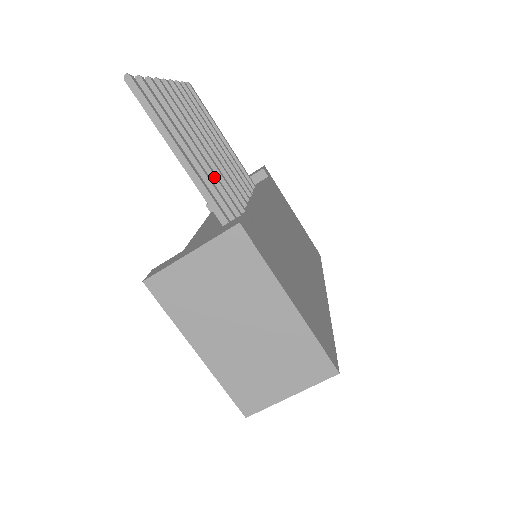
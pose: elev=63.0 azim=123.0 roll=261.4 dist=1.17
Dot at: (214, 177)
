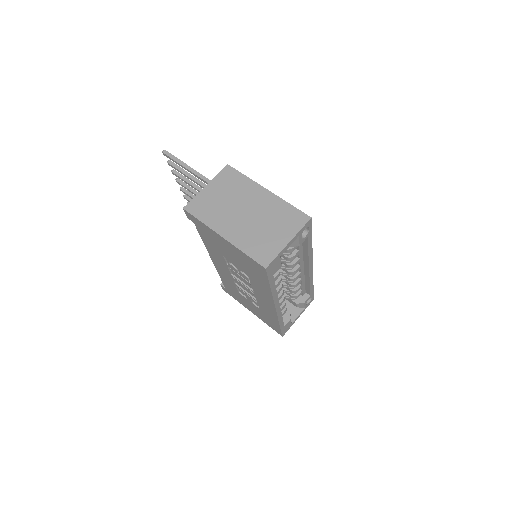
Dot at: occluded
